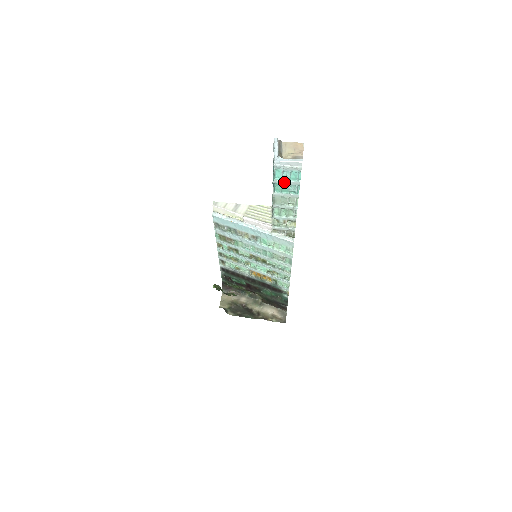
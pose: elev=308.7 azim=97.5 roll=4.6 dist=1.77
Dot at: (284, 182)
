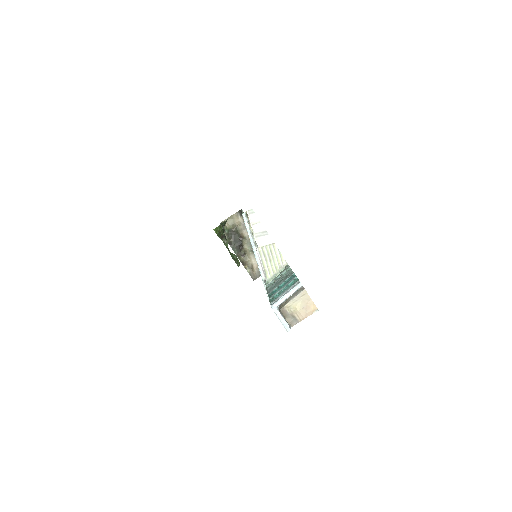
Dot at: occluded
